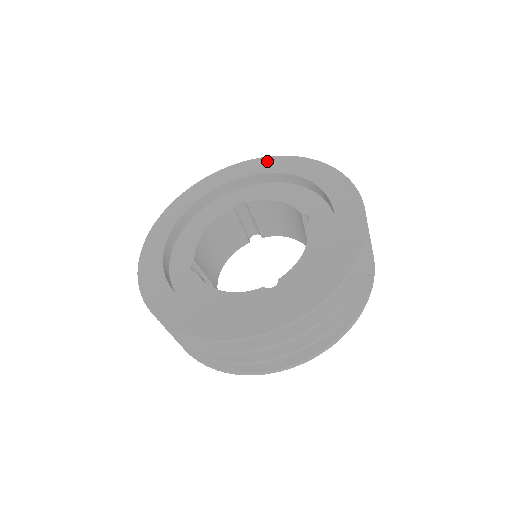
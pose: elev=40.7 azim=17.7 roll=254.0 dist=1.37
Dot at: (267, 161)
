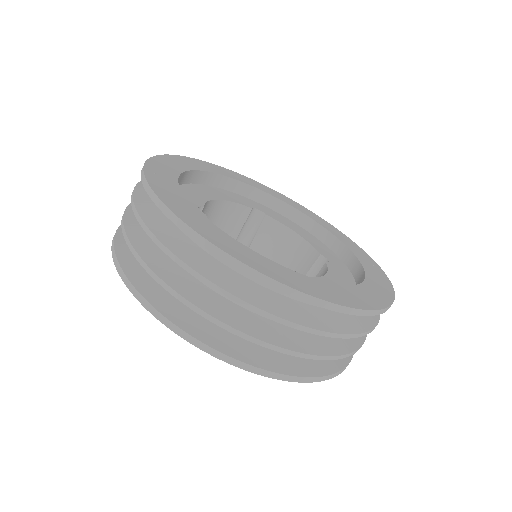
Dot at: (297, 204)
